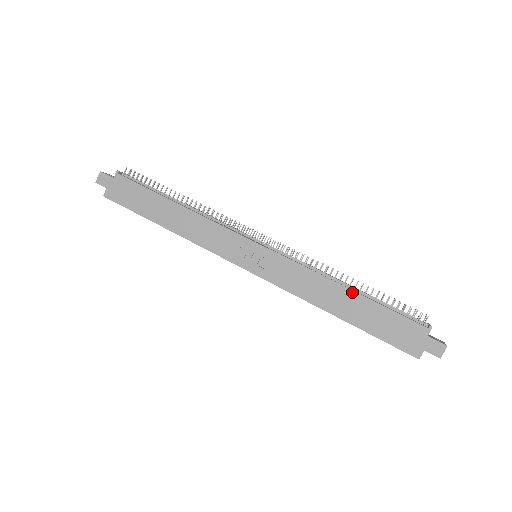
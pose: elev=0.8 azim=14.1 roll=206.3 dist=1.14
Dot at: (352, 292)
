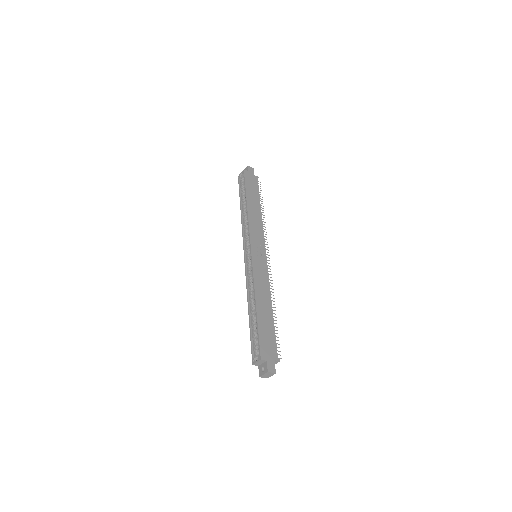
Dot at: (272, 311)
